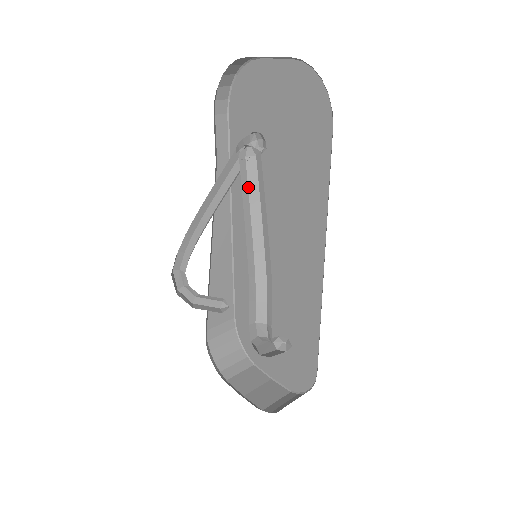
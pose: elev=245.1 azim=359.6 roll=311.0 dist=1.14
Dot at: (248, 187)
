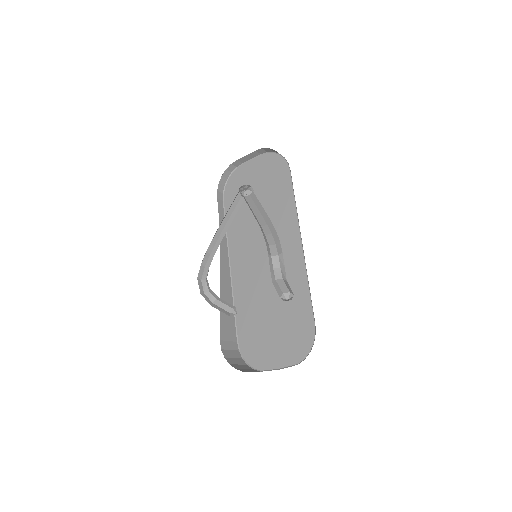
Dot at: (249, 205)
